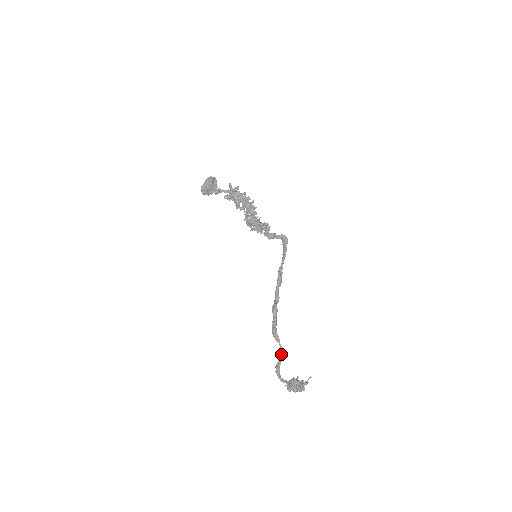
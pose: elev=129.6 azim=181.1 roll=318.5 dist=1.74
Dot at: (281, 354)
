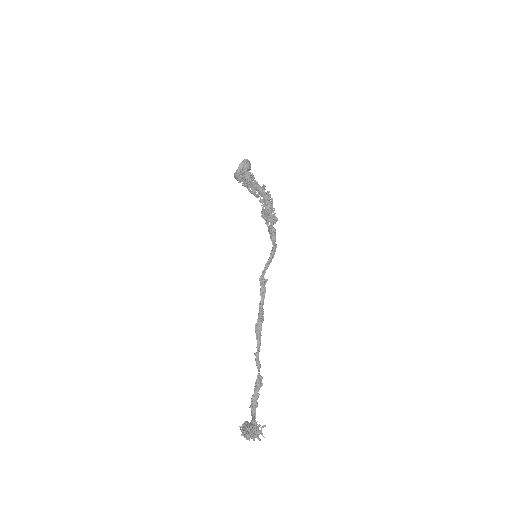
Dot at: (256, 385)
